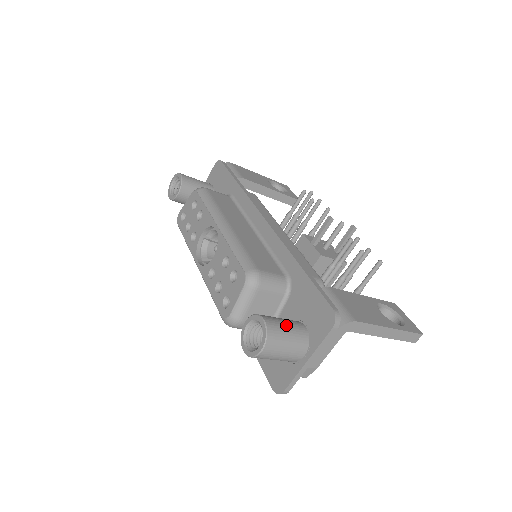
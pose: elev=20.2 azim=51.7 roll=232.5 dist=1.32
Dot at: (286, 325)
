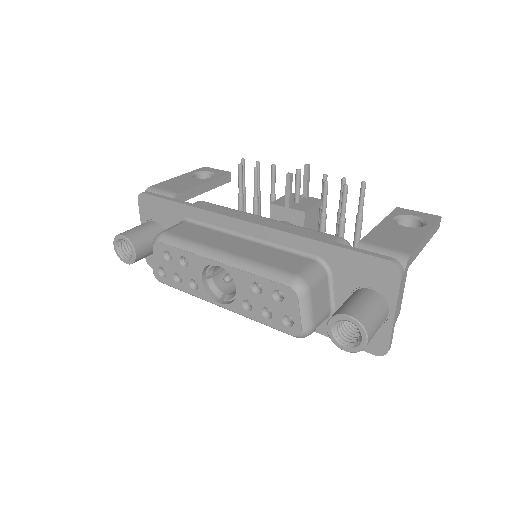
Dot at: (362, 303)
